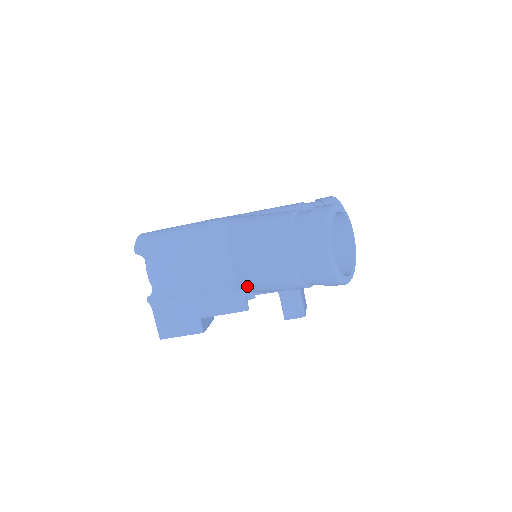
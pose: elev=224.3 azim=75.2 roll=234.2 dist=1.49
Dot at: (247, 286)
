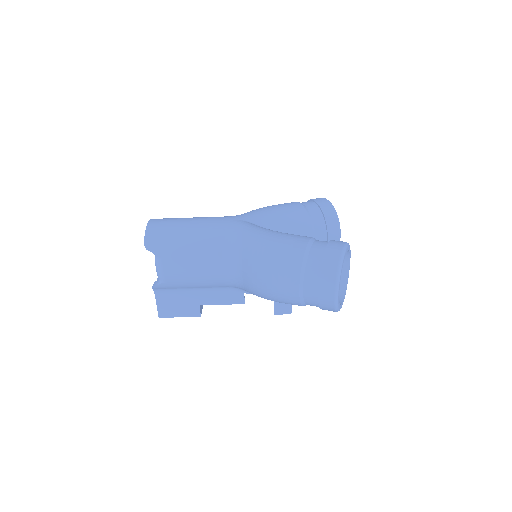
Dot at: (251, 293)
